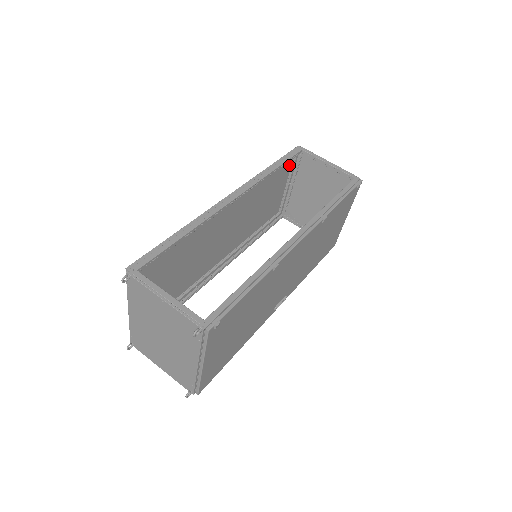
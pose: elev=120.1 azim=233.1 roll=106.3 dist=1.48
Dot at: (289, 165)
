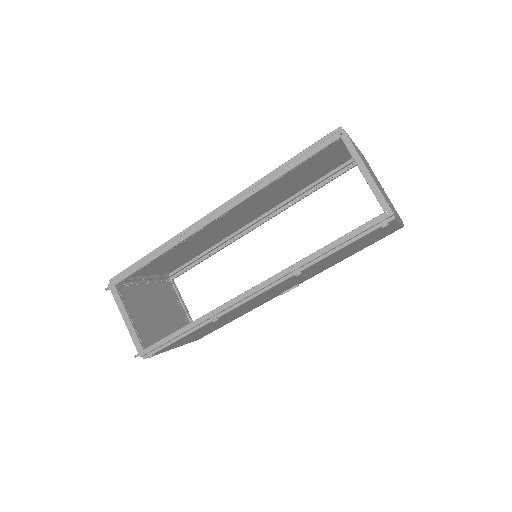
Dot at: occluded
